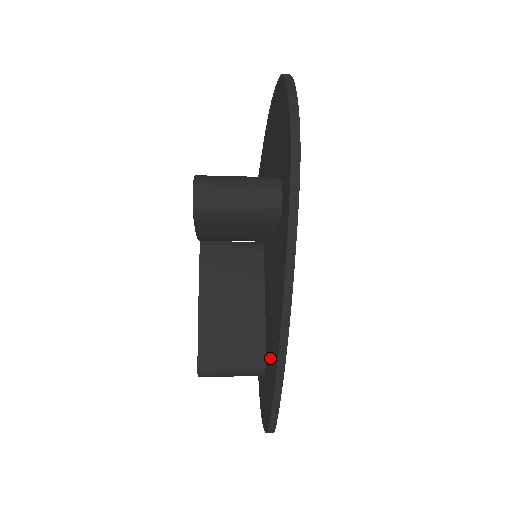
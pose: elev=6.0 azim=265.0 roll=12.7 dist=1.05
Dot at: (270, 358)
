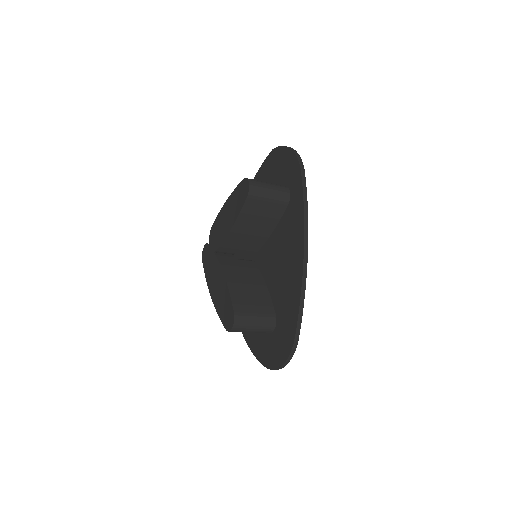
Dot at: (287, 295)
